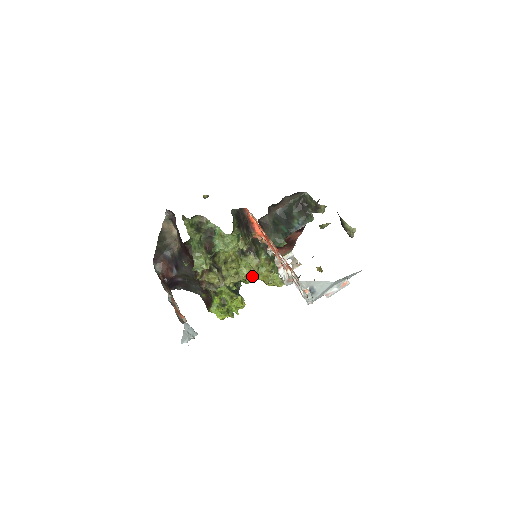
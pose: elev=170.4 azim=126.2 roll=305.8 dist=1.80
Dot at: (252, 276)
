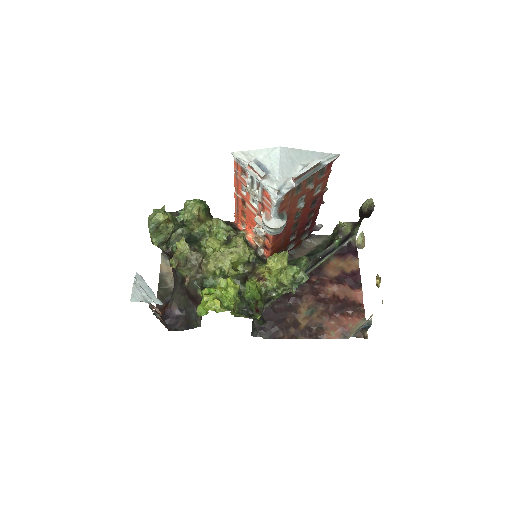
Dot at: (255, 274)
